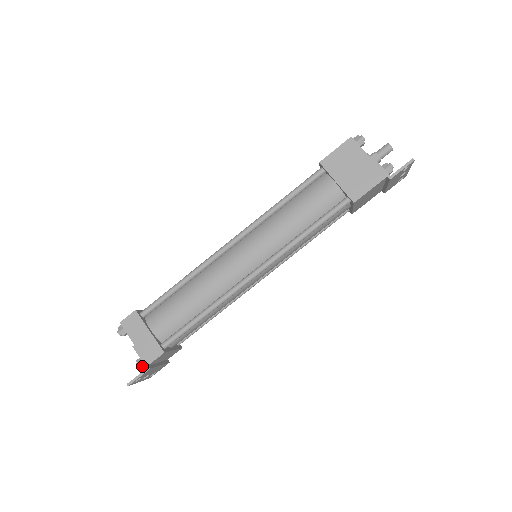
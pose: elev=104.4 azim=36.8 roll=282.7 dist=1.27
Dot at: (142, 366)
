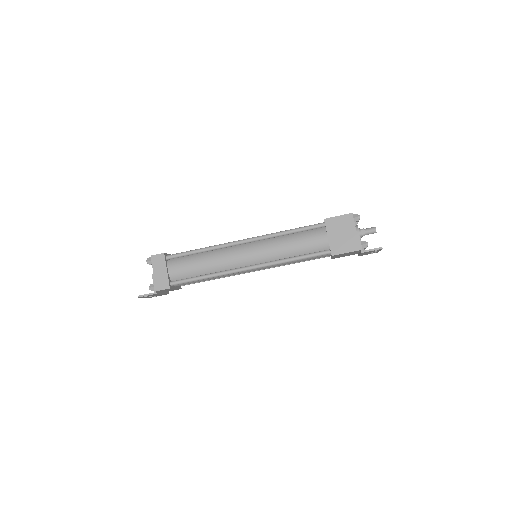
Dot at: (152, 289)
